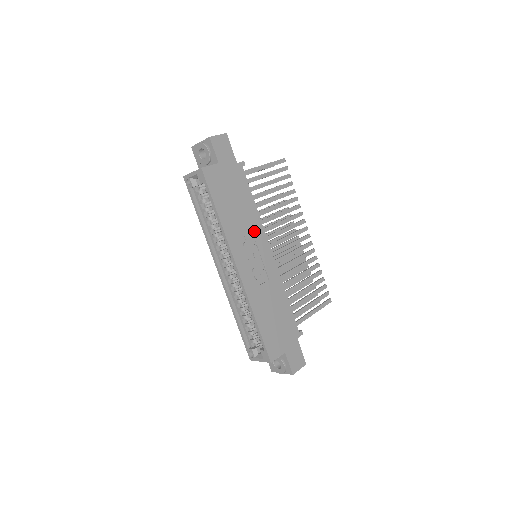
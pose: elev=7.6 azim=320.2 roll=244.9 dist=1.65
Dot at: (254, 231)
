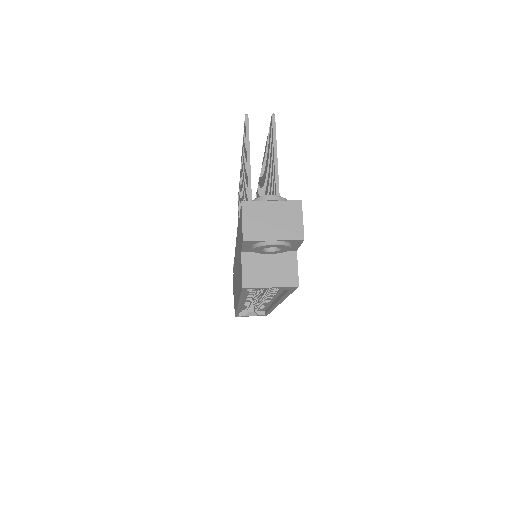
Dot at: occluded
